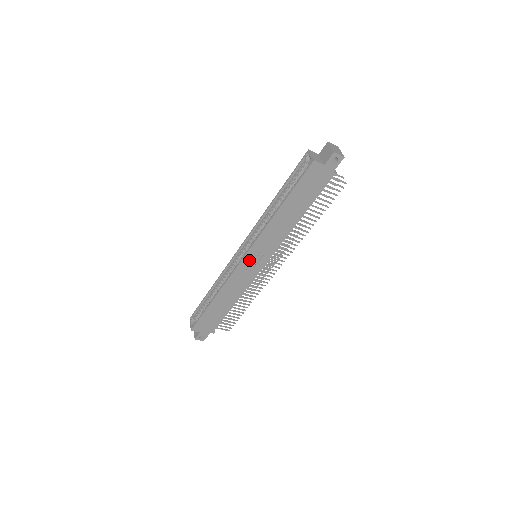
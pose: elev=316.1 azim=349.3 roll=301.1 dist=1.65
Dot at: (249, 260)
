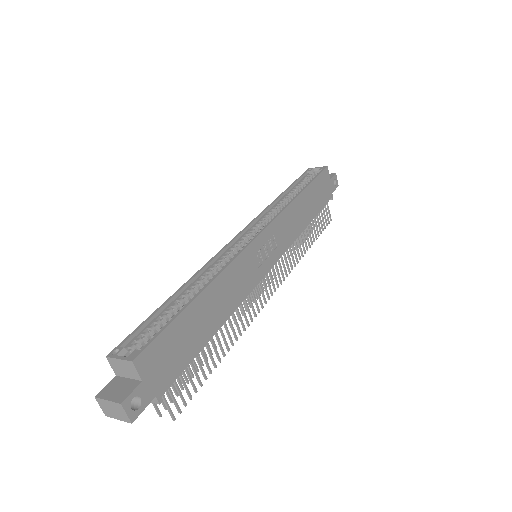
Dot at: (262, 244)
